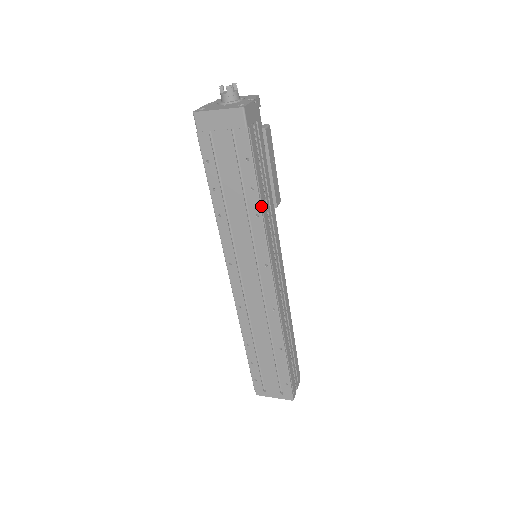
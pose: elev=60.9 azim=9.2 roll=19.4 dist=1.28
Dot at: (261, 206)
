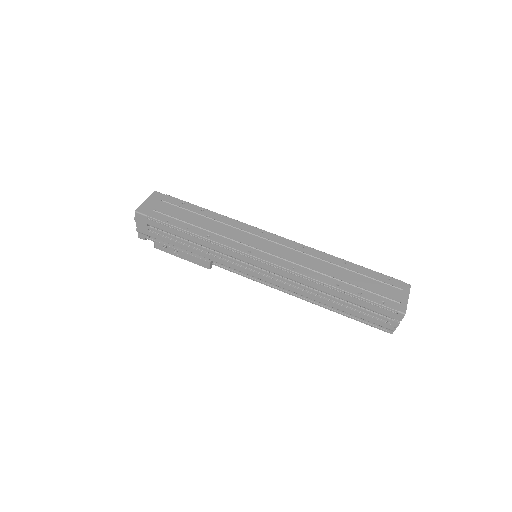
Dot at: (217, 214)
